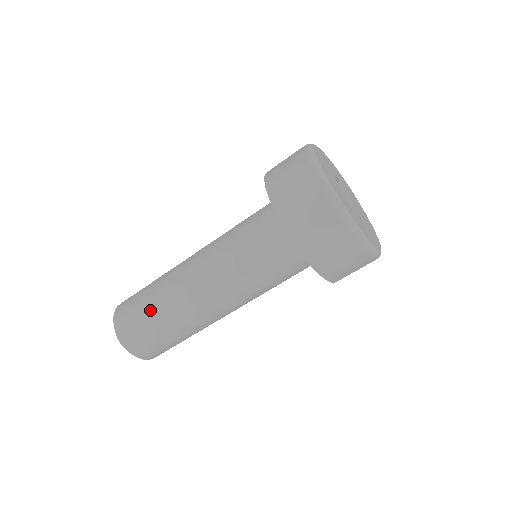
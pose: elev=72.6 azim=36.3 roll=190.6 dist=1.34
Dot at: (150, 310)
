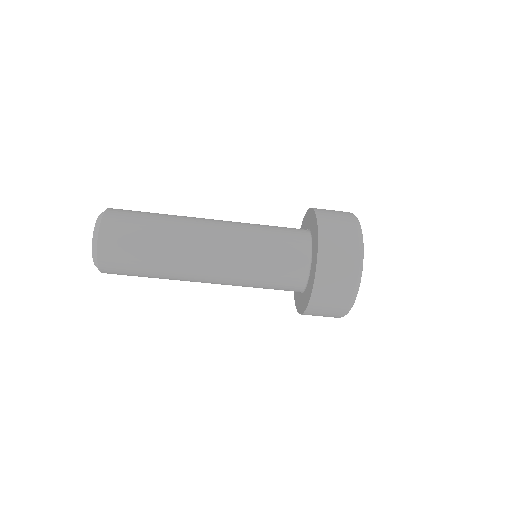
Dot at: (148, 256)
